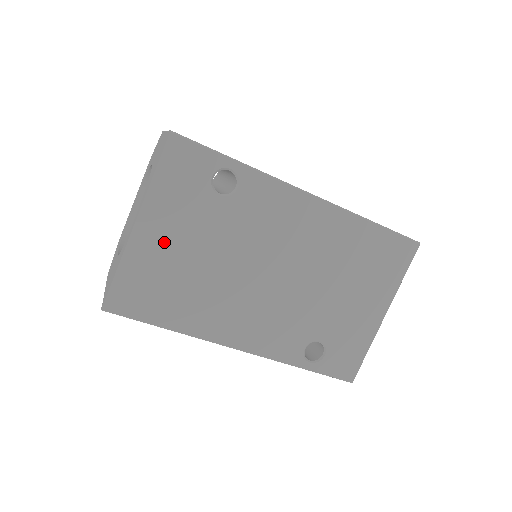
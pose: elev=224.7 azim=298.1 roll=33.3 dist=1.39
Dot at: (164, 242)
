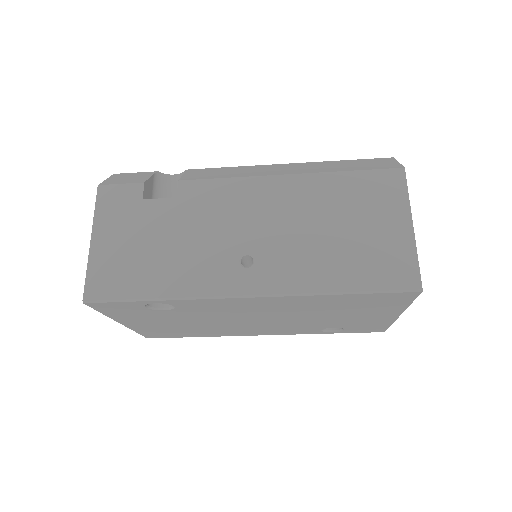
Dot at: (151, 324)
